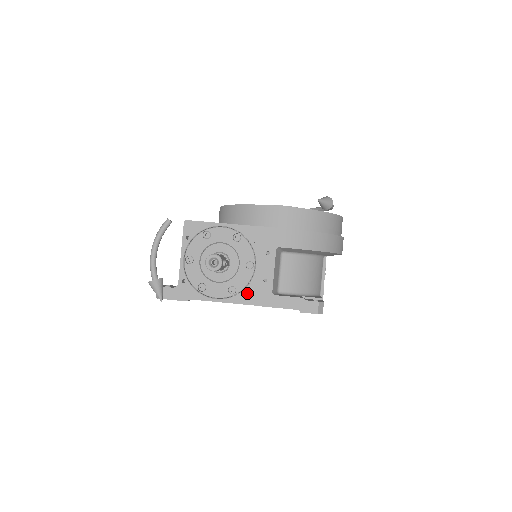
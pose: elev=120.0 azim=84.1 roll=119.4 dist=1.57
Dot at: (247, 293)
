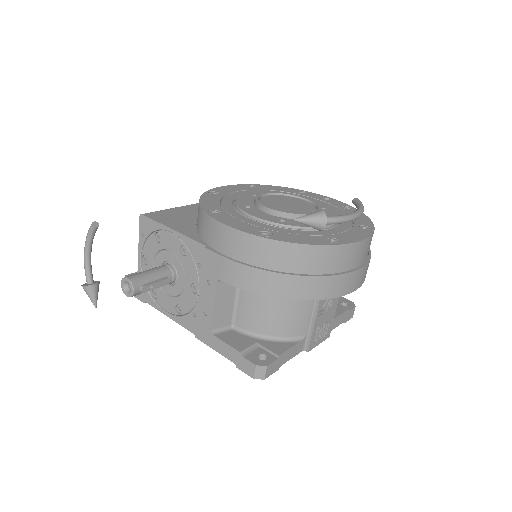
Dot at: (190, 319)
